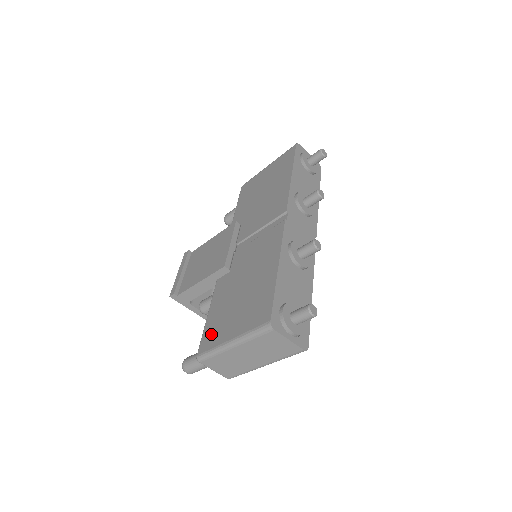
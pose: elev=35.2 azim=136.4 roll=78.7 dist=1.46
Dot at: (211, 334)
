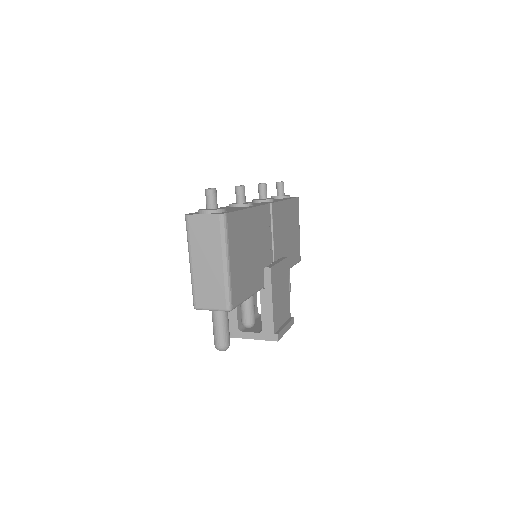
Dot at: occluded
